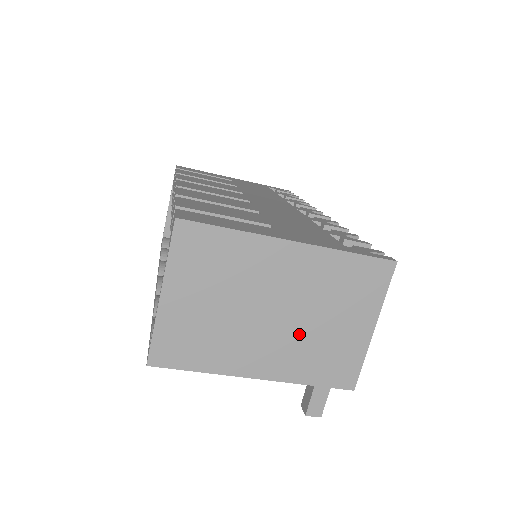
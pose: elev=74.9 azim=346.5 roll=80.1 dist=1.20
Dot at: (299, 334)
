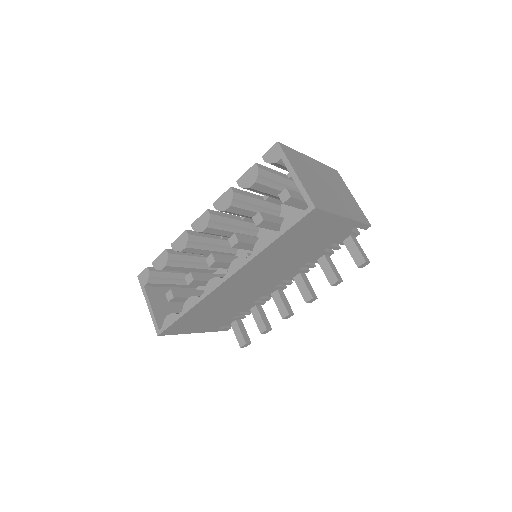
Dot at: (340, 197)
